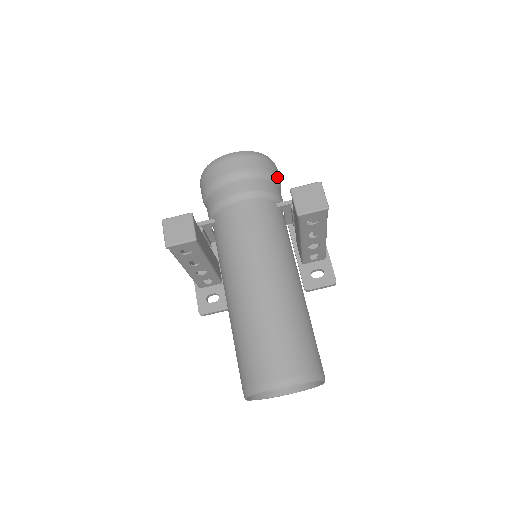
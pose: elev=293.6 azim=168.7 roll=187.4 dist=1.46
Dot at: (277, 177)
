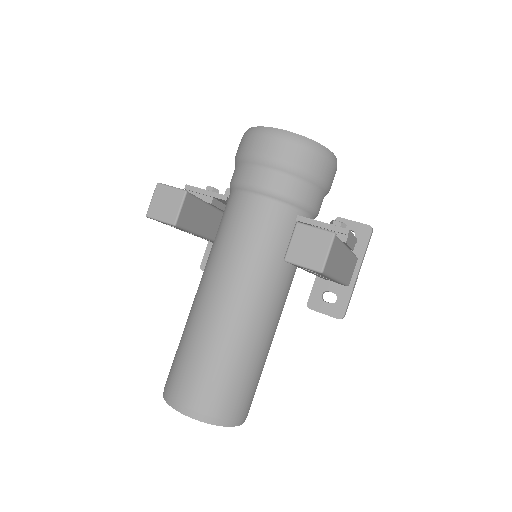
Dot at: (322, 179)
